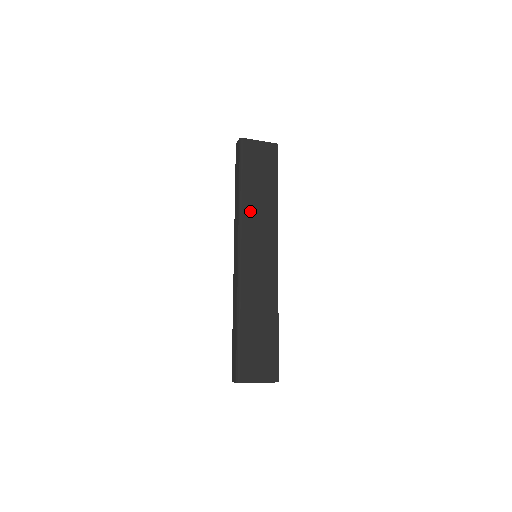
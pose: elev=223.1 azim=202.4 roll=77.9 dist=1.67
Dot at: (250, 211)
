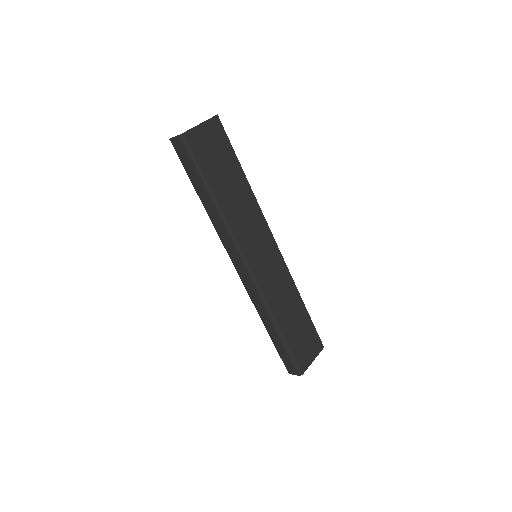
Dot at: (235, 218)
